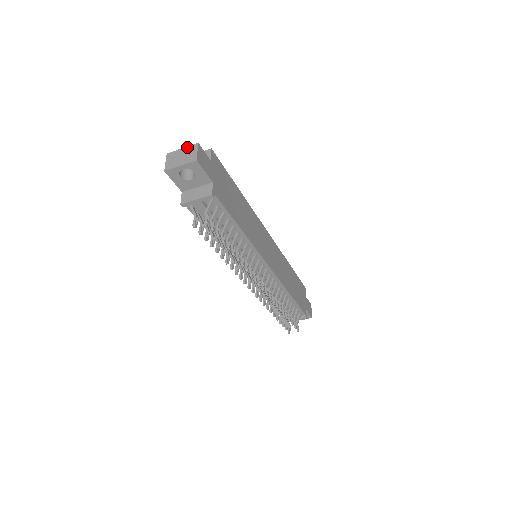
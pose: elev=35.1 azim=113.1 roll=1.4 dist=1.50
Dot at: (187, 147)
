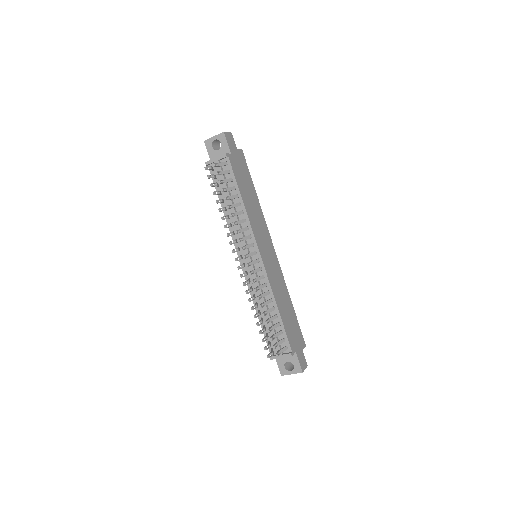
Dot at: occluded
